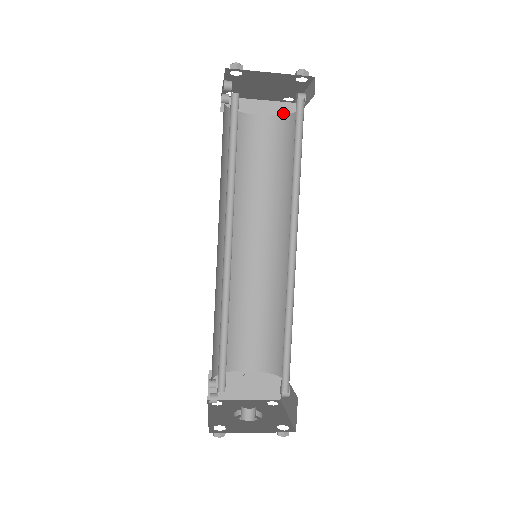
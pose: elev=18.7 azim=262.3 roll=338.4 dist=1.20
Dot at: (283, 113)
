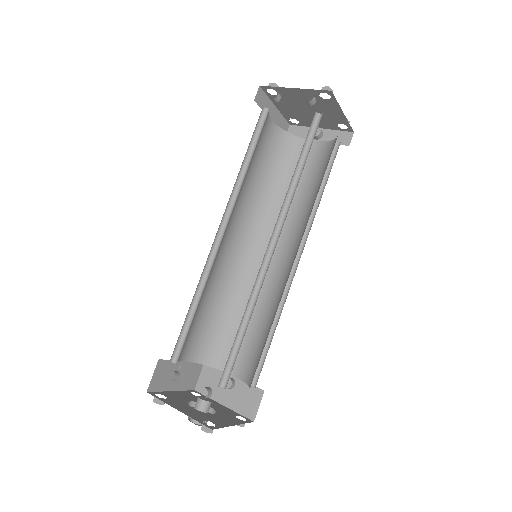
Dot at: (282, 128)
